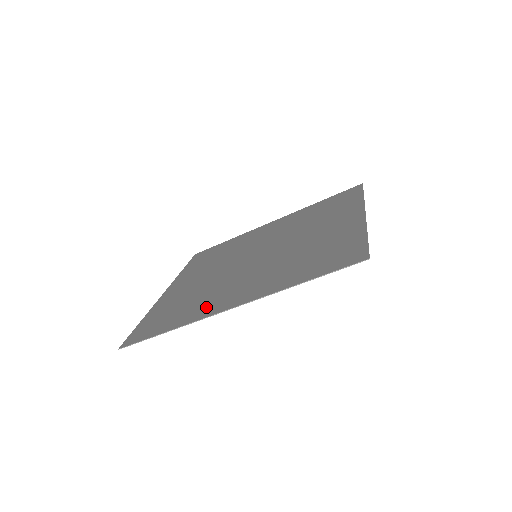
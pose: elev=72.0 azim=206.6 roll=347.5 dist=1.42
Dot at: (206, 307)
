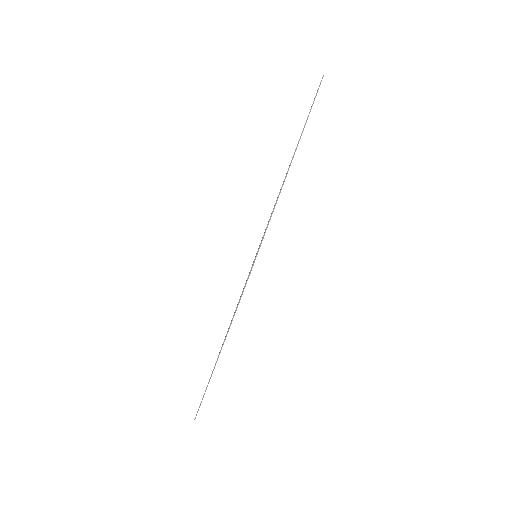
Dot at: occluded
